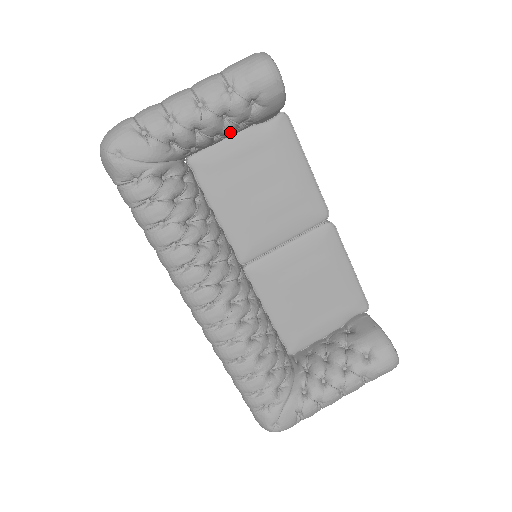
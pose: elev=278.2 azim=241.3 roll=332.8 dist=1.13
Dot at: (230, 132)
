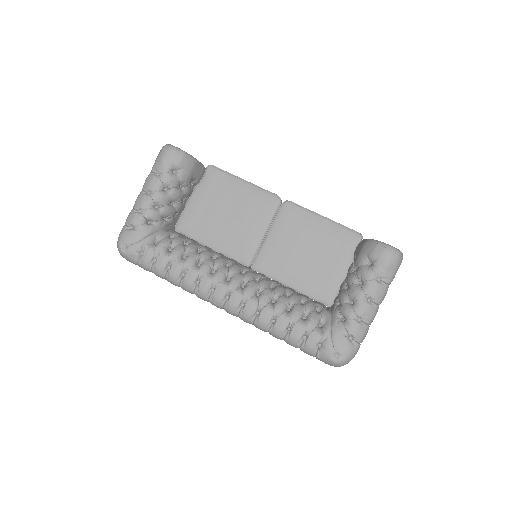
Dot at: (177, 195)
